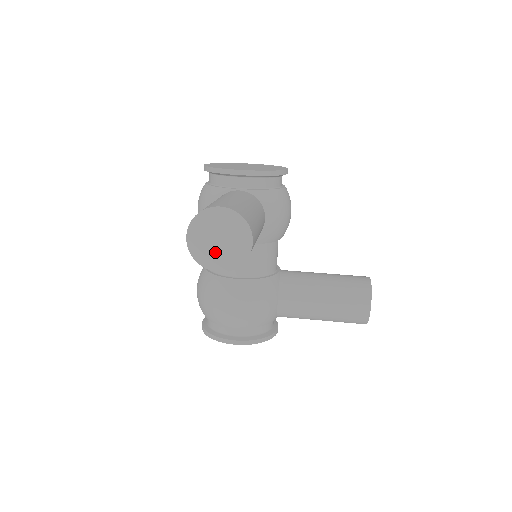
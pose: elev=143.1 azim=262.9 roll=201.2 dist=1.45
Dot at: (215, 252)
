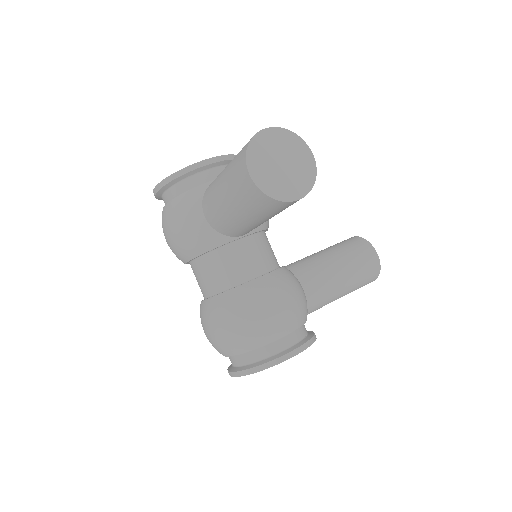
Dot at: (284, 179)
